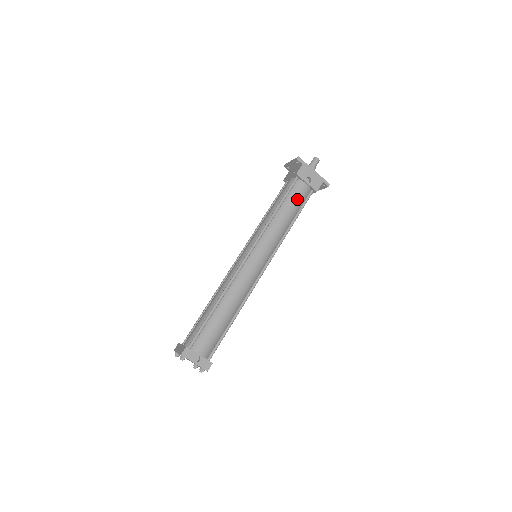
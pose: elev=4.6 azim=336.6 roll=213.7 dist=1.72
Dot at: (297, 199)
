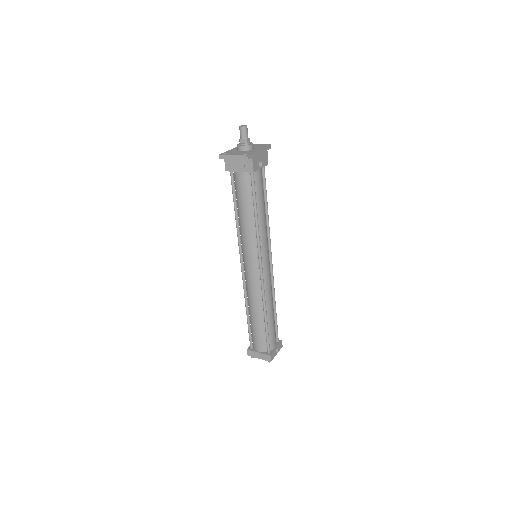
Dot at: (262, 189)
